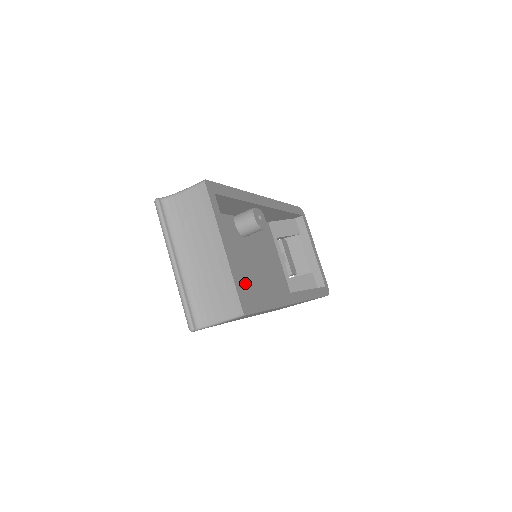
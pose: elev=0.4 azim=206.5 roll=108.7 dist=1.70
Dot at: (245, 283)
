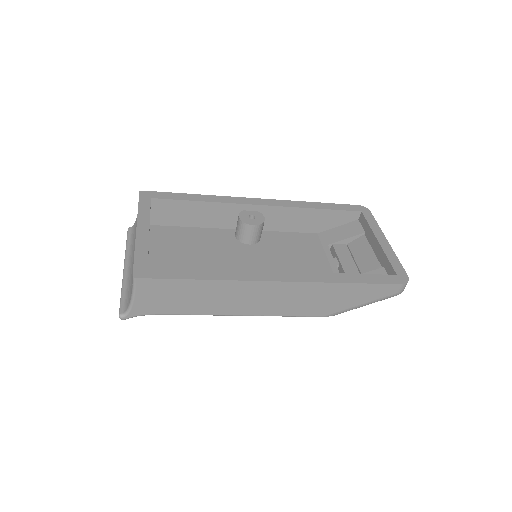
Dot at: occluded
